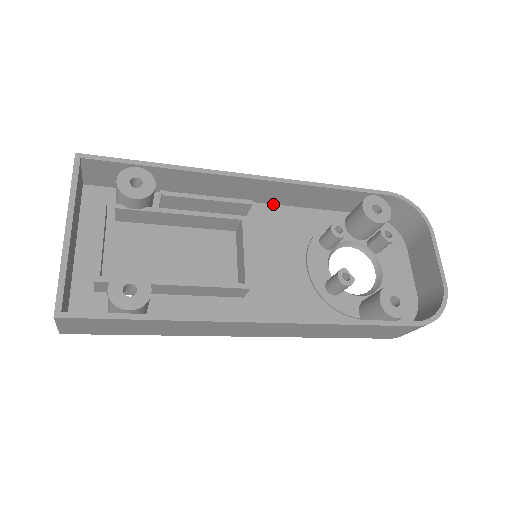
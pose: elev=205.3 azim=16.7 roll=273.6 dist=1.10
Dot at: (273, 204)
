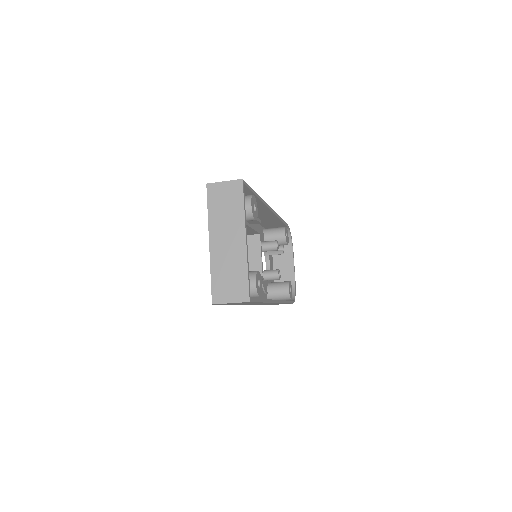
Dot at: occluded
